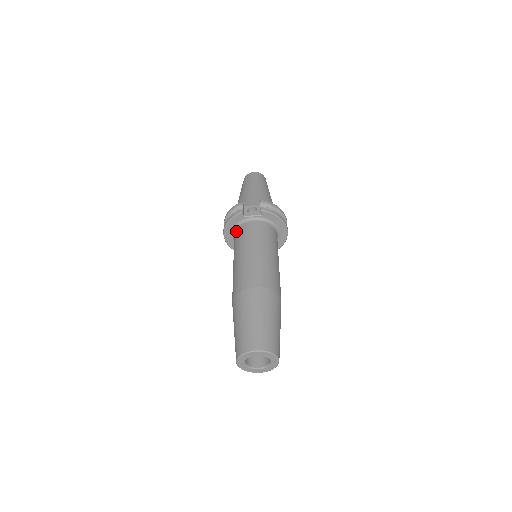
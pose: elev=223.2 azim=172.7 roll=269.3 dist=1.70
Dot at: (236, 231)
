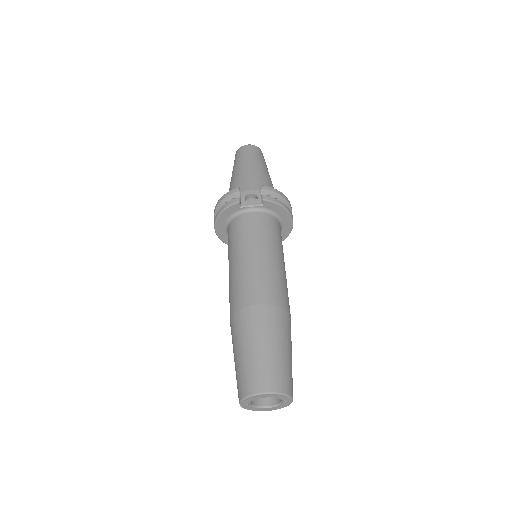
Dot at: (231, 224)
